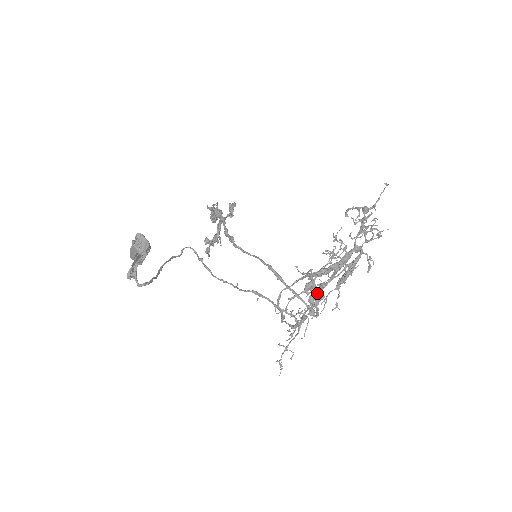
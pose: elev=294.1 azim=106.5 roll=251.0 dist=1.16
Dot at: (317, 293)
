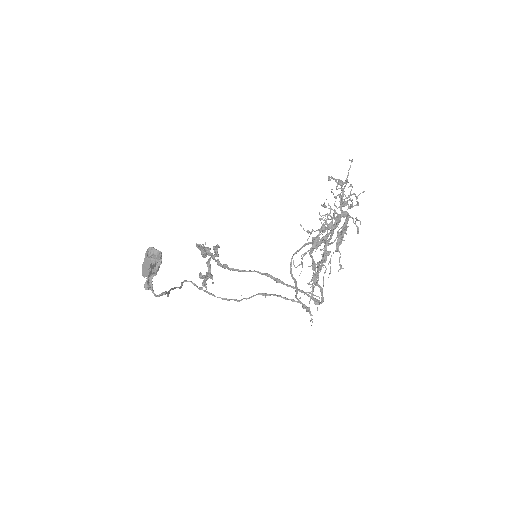
Dot at: (323, 250)
